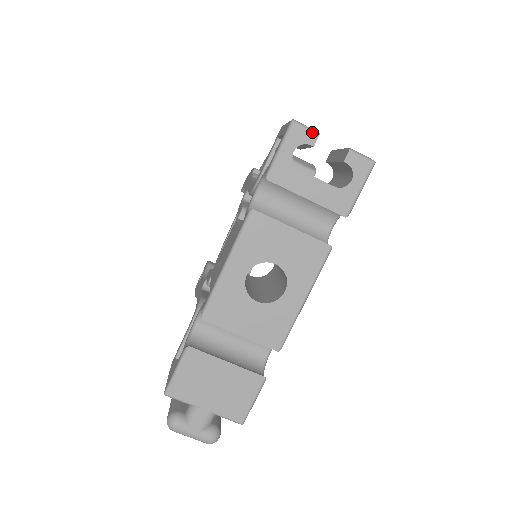
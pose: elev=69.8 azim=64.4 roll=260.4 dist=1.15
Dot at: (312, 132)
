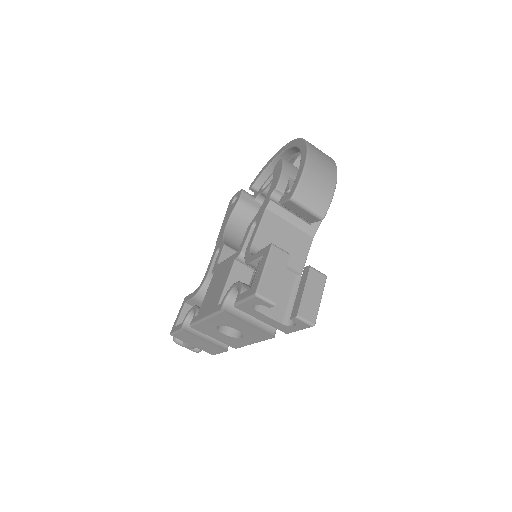
Dot at: (269, 303)
